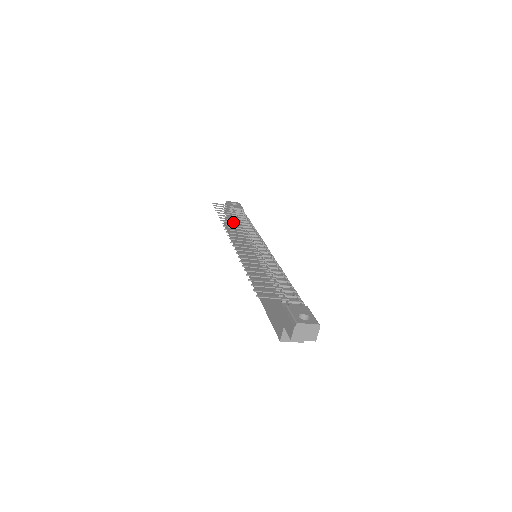
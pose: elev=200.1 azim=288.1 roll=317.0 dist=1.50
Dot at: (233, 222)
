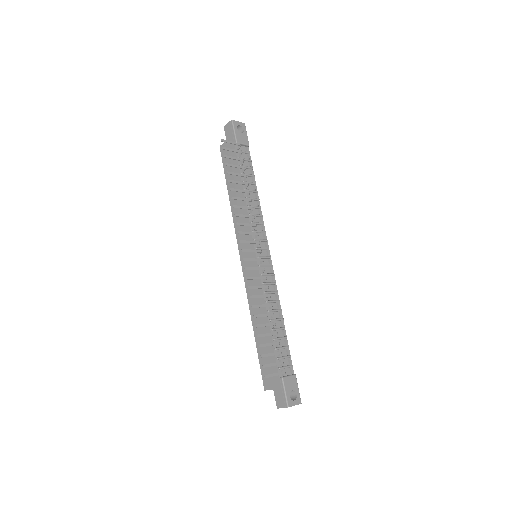
Dot at: (243, 200)
